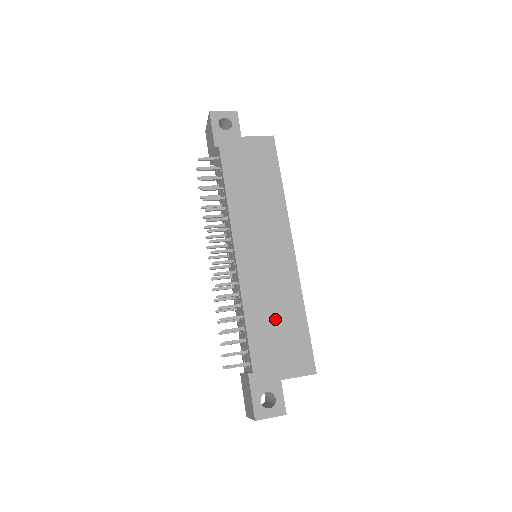
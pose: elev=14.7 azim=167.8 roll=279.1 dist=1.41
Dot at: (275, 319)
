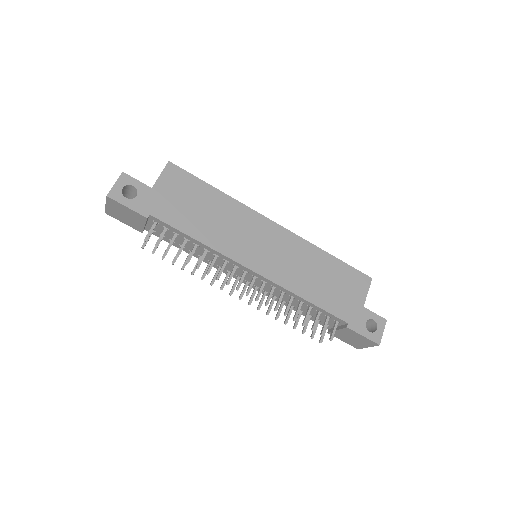
Dot at: (320, 279)
